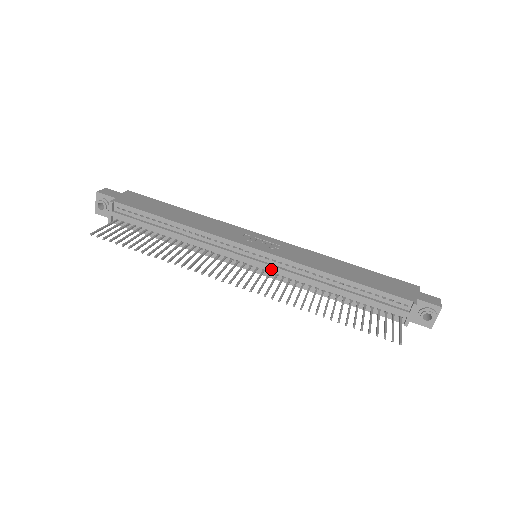
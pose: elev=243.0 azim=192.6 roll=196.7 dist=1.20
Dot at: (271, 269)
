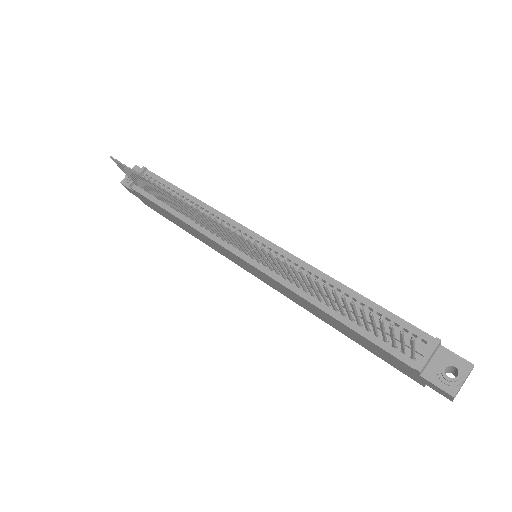
Dot at: occluded
